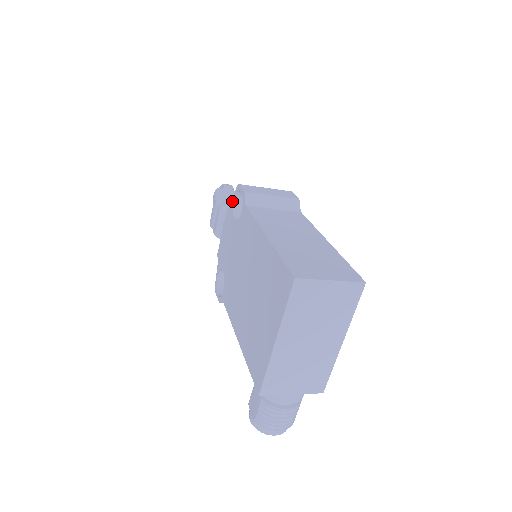
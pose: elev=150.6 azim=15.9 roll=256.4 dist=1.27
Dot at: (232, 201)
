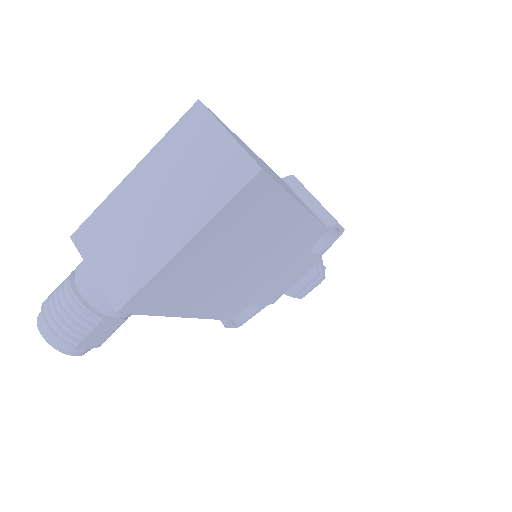
Dot at: occluded
